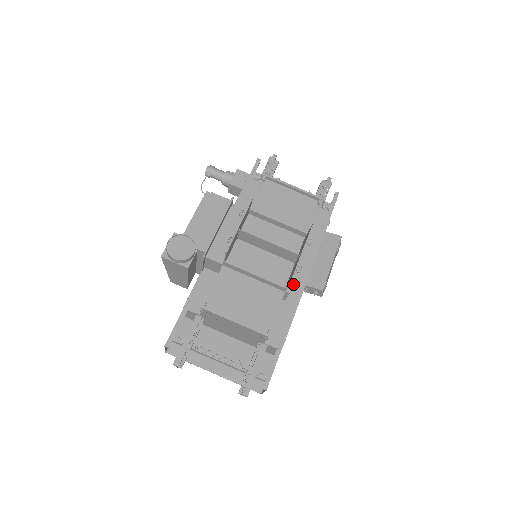
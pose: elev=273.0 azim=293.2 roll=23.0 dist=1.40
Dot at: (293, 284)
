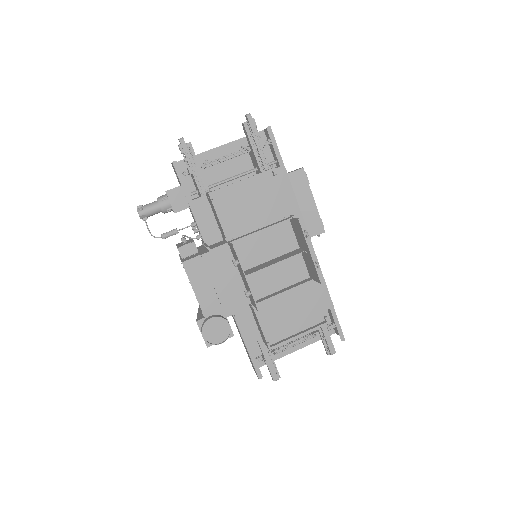
Dot at: occluded
